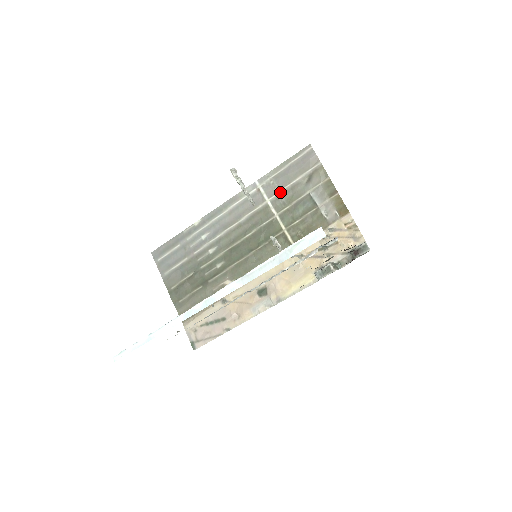
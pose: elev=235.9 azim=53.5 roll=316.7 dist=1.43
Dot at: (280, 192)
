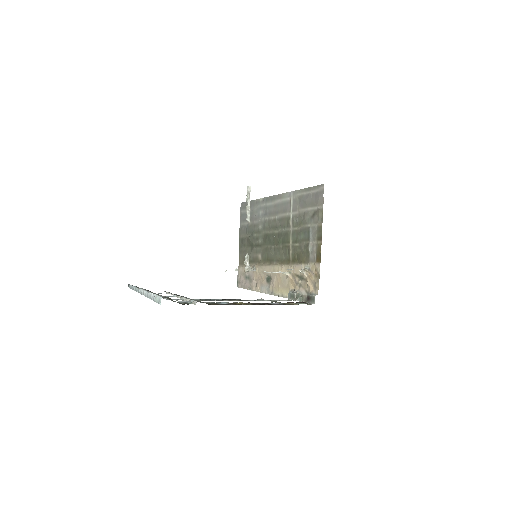
Dot at: (298, 212)
